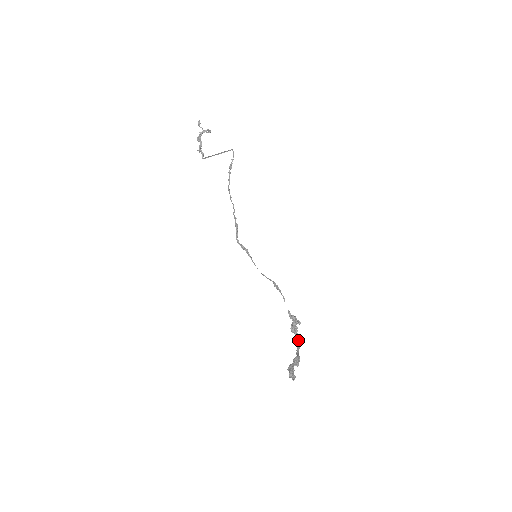
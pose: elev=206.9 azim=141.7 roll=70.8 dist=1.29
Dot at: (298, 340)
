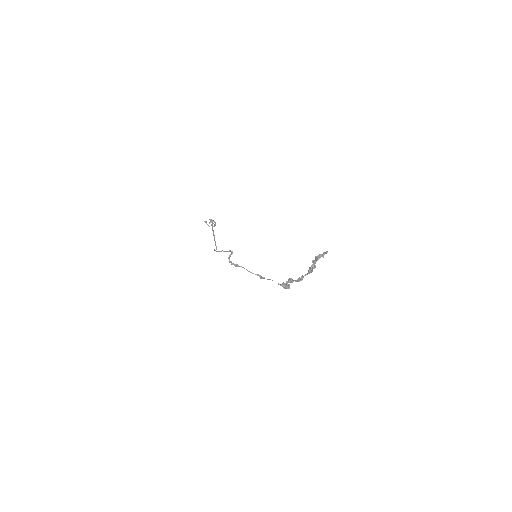
Dot at: (299, 279)
